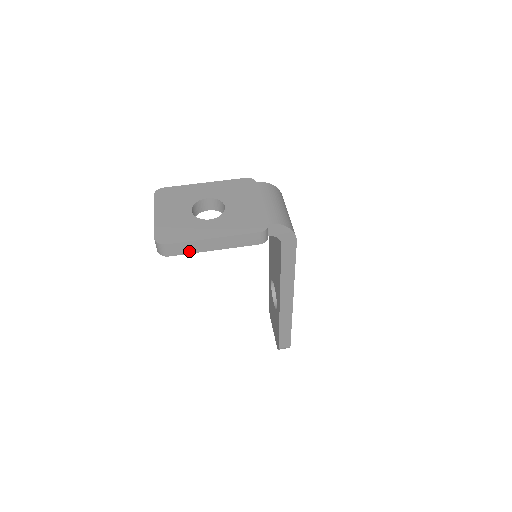
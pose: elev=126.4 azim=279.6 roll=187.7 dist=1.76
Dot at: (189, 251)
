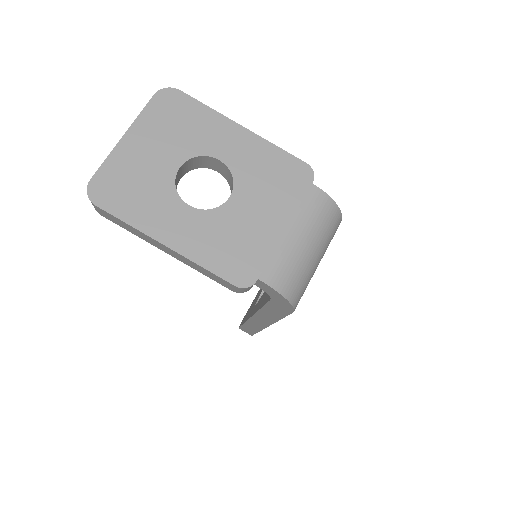
Dot at: (130, 230)
